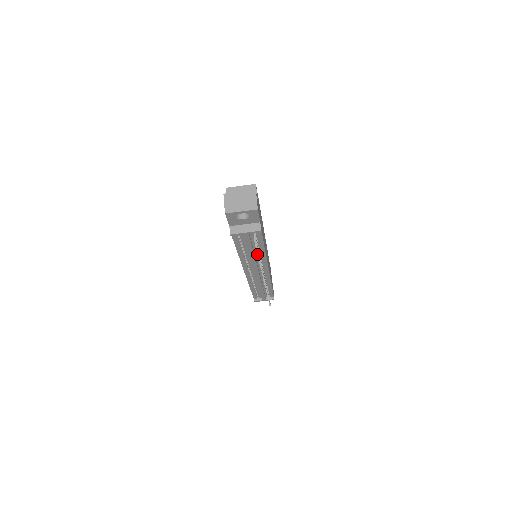
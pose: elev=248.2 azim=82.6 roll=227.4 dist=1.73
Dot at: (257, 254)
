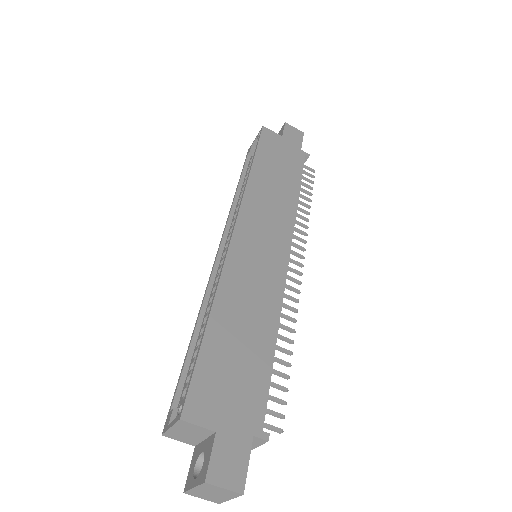
Dot at: occluded
